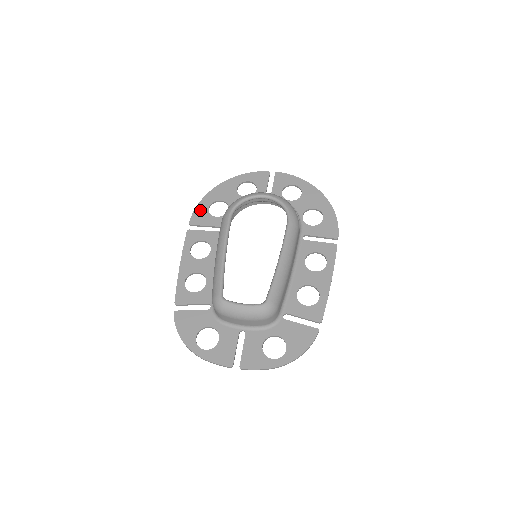
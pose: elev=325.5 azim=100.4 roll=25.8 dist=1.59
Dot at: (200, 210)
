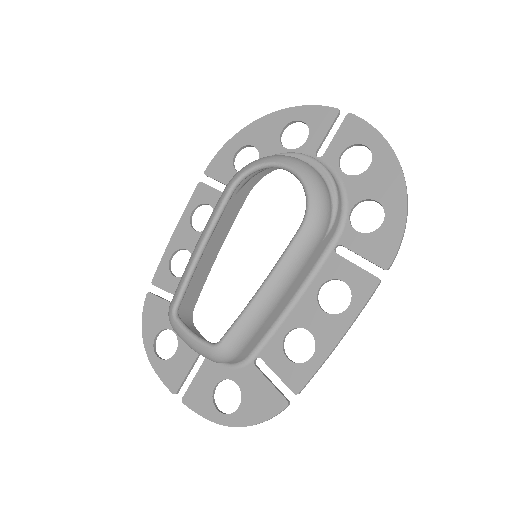
Dot at: (224, 155)
